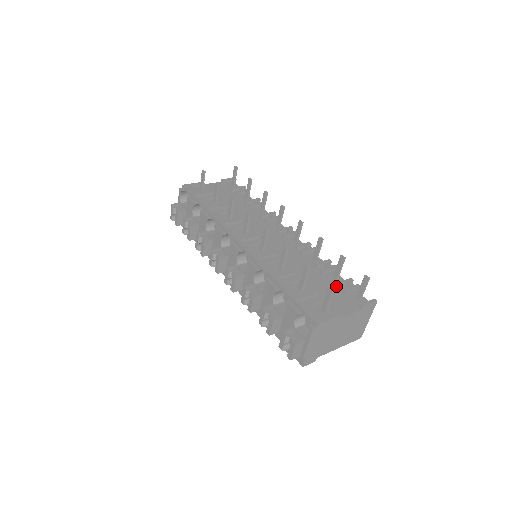
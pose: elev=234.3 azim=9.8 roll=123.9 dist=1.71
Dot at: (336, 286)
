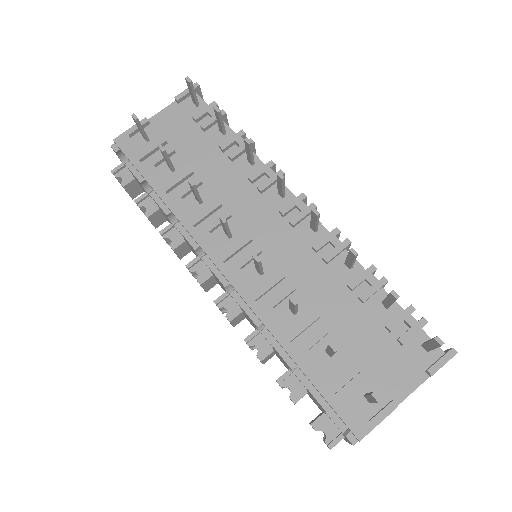
Dot at: (386, 329)
